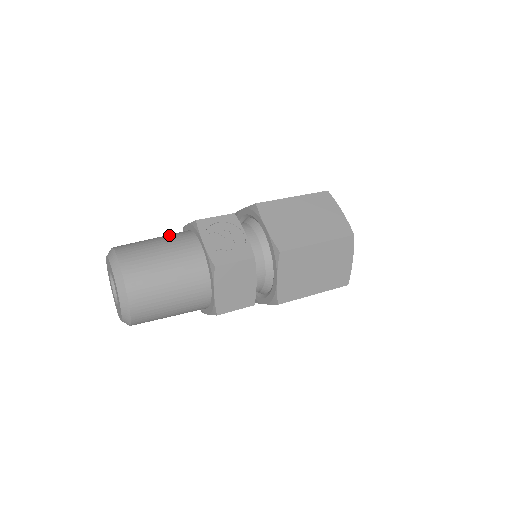
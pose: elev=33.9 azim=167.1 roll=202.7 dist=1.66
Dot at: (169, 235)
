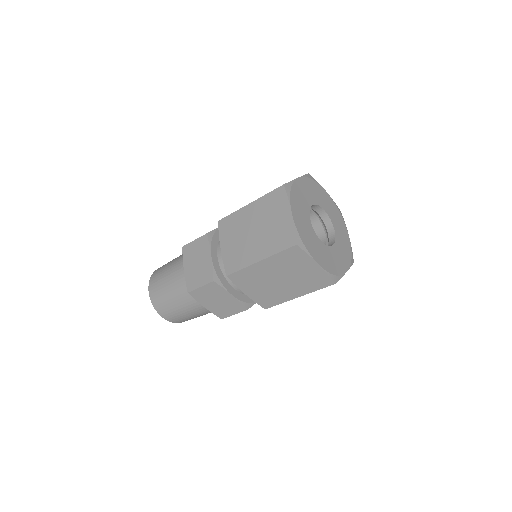
Dot at: occluded
